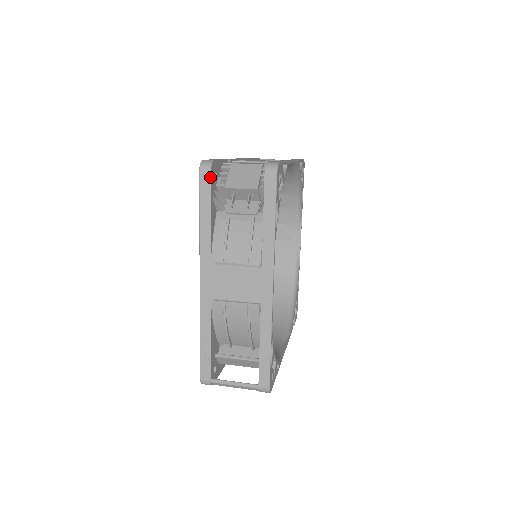
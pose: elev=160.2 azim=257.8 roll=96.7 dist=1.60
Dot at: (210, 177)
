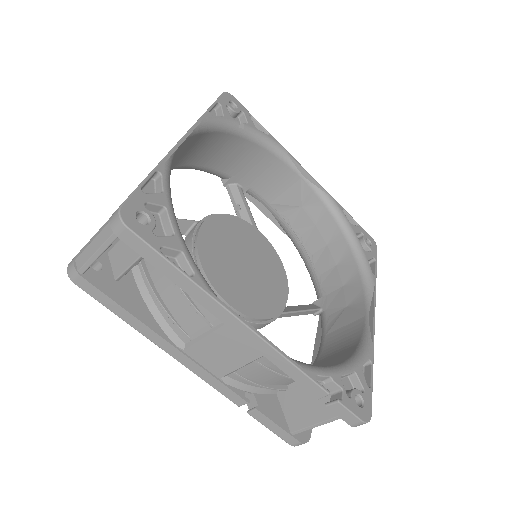
Dot at: occluded
